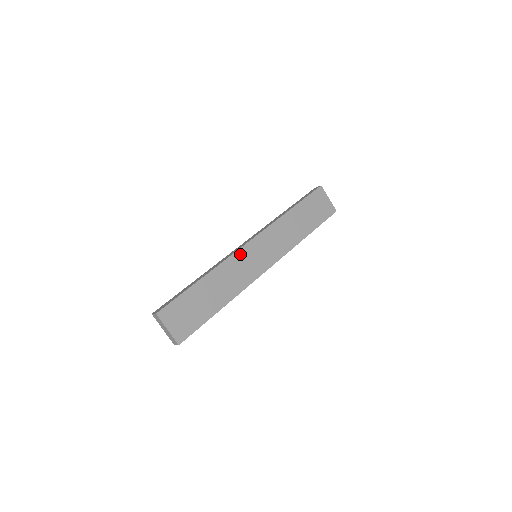
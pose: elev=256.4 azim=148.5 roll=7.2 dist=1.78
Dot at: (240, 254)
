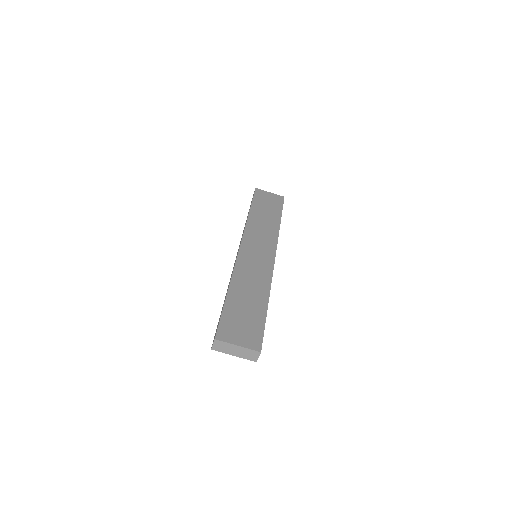
Dot at: (242, 258)
